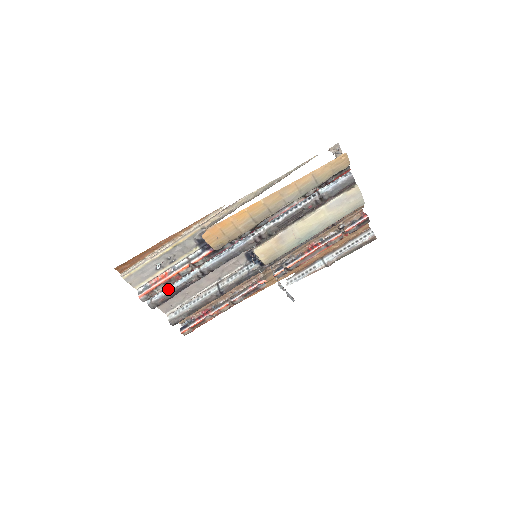
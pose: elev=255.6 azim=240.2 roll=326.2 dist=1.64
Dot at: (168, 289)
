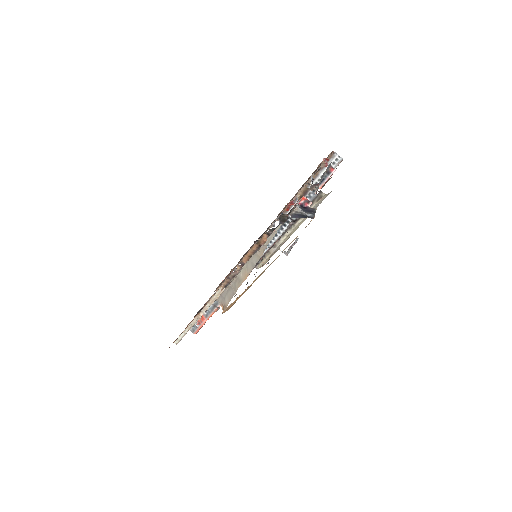
Dot at: occluded
